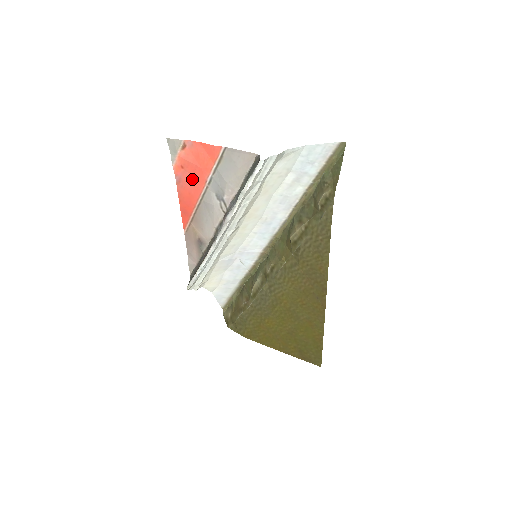
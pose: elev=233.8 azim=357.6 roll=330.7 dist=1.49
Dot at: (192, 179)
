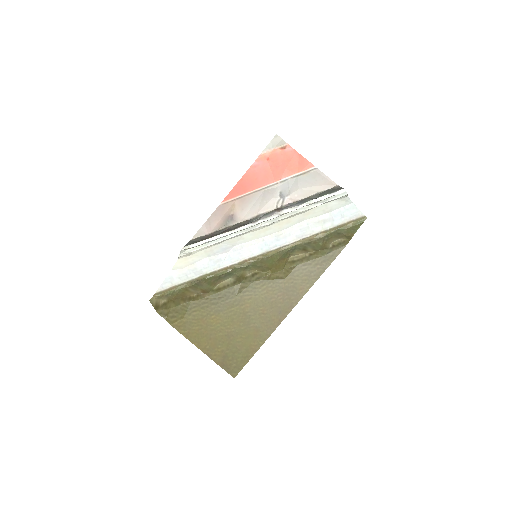
Dot at: (269, 171)
